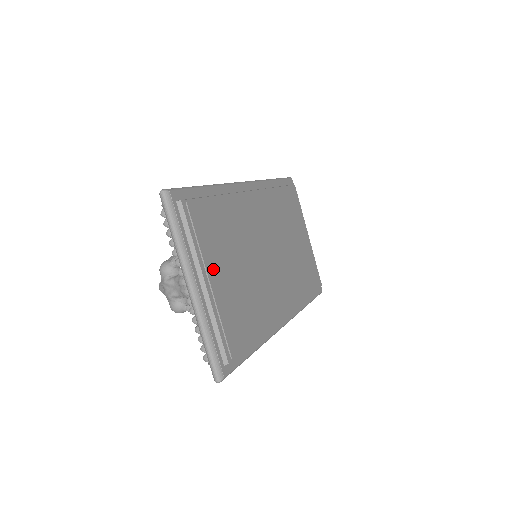
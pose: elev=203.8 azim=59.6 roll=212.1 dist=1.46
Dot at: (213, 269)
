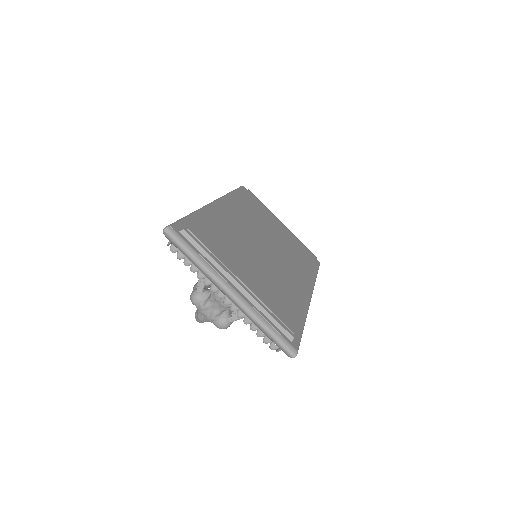
Dot at: (237, 271)
